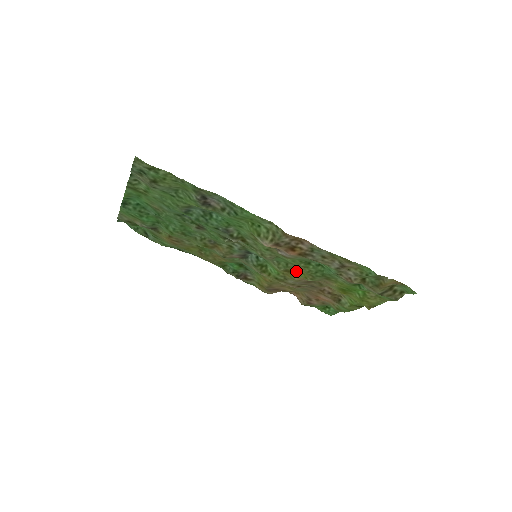
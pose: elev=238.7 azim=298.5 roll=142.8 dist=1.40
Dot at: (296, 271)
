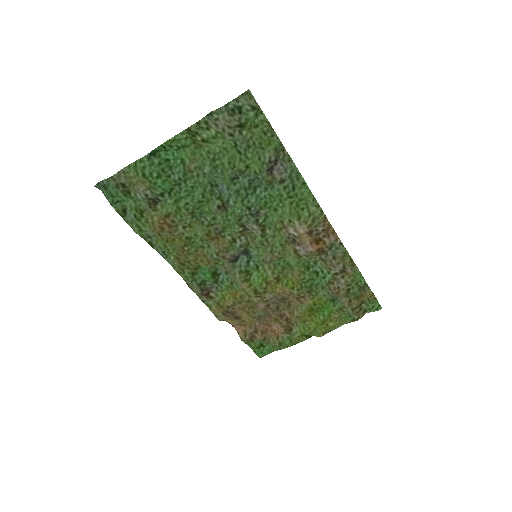
Dot at: (286, 280)
